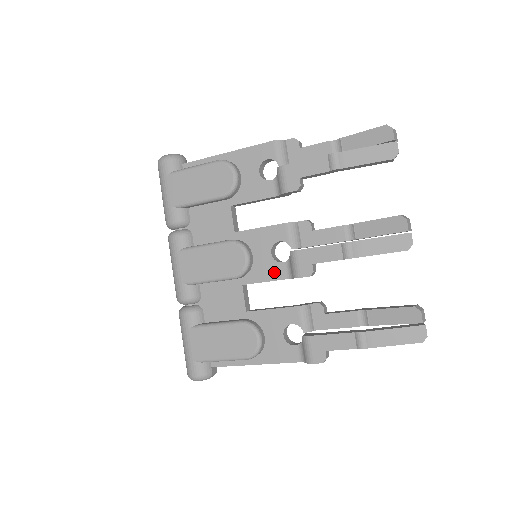
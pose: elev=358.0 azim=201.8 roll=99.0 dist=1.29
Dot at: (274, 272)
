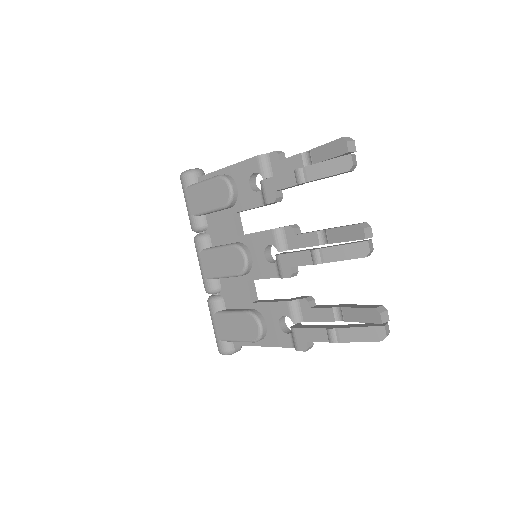
Dot at: (268, 271)
